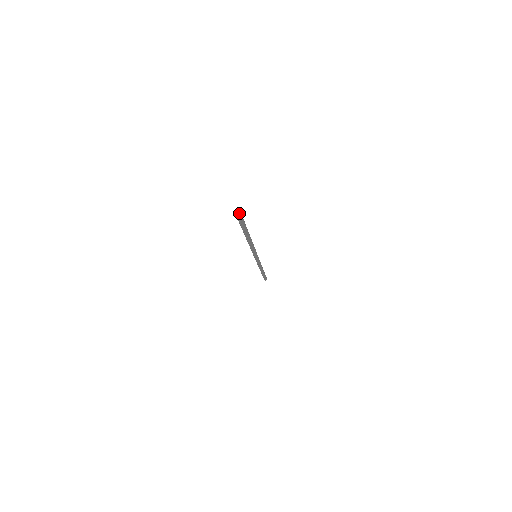
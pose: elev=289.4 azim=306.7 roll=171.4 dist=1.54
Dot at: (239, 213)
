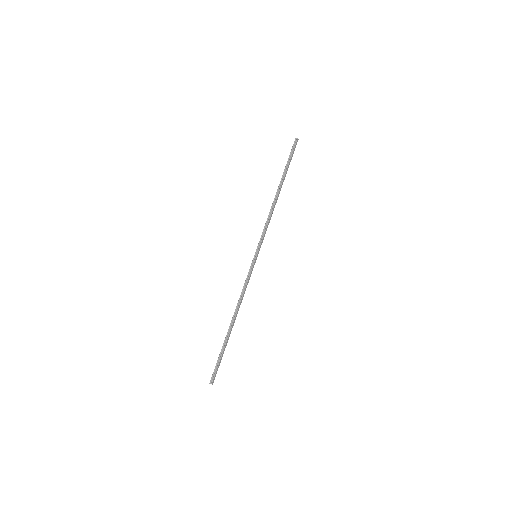
Dot at: (297, 141)
